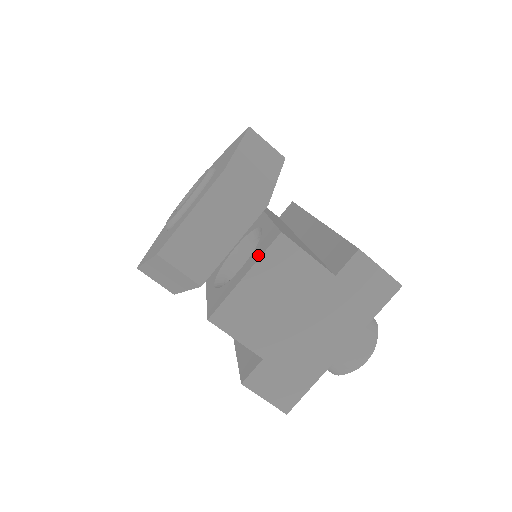
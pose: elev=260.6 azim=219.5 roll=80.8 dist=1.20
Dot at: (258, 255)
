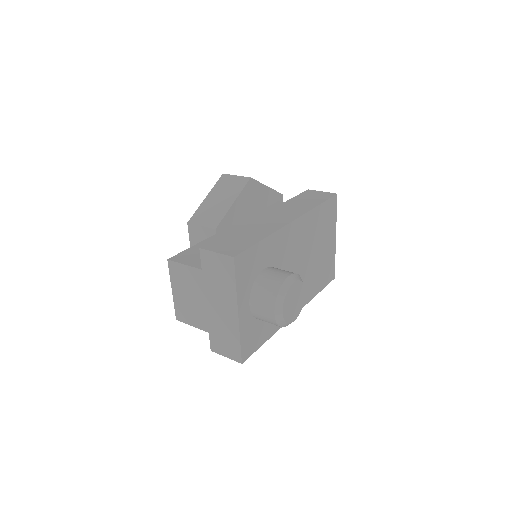
Dot at: occluded
